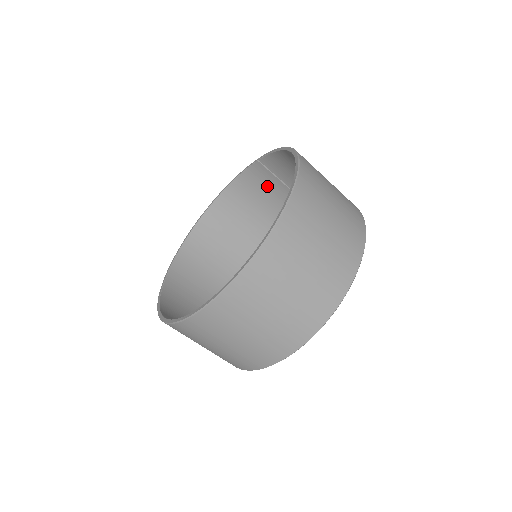
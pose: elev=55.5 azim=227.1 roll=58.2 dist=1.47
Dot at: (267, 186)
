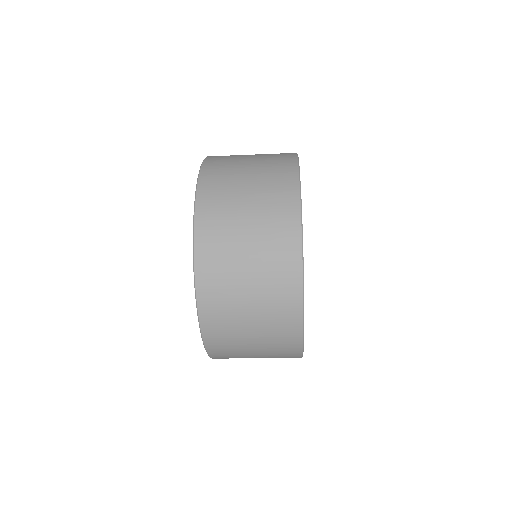
Dot at: occluded
